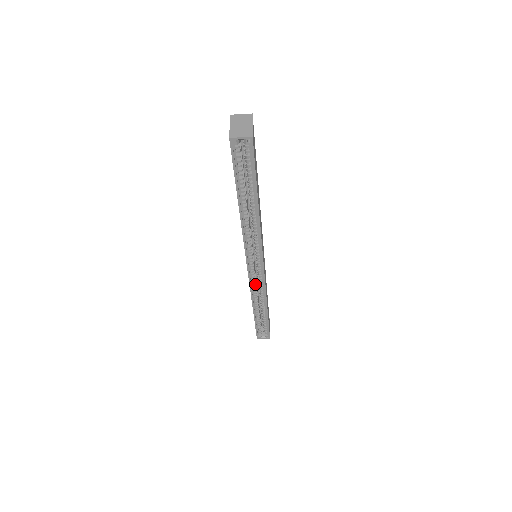
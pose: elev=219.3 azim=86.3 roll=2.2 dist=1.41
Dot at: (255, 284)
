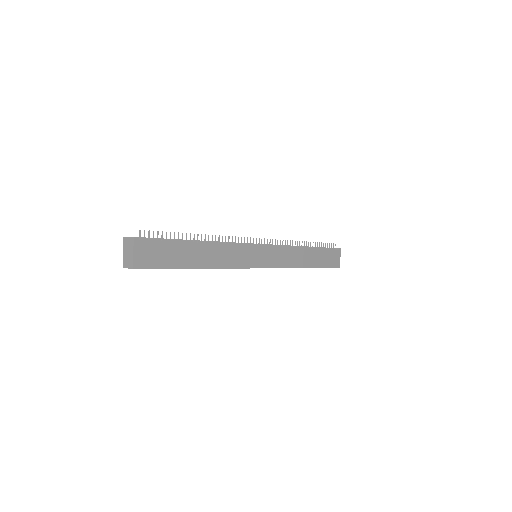
Dot at: occluded
